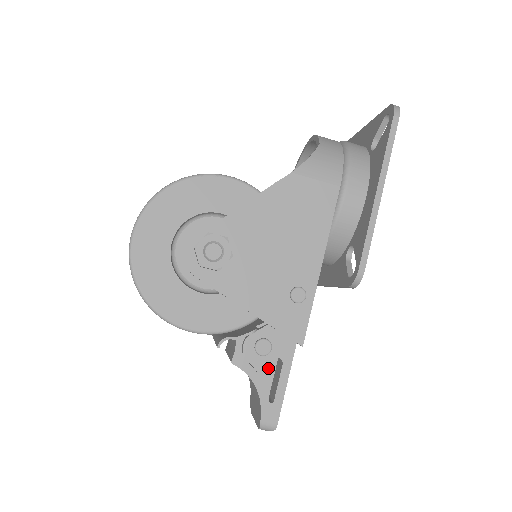
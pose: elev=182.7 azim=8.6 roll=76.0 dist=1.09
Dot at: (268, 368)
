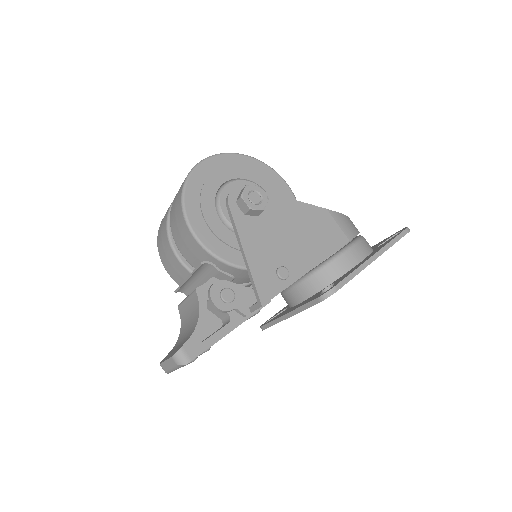
Dot at: (210, 327)
